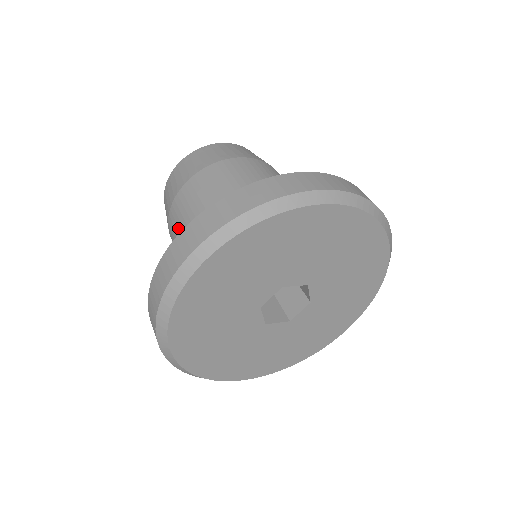
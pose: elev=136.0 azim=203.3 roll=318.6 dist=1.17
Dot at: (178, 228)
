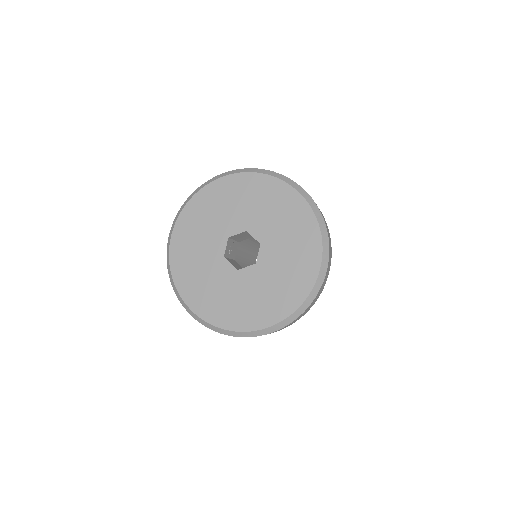
Dot at: occluded
